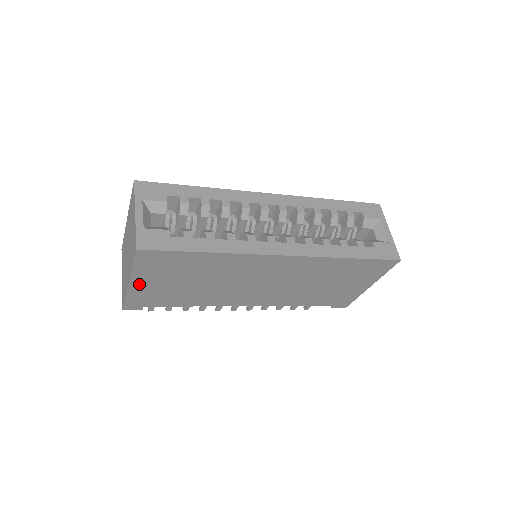
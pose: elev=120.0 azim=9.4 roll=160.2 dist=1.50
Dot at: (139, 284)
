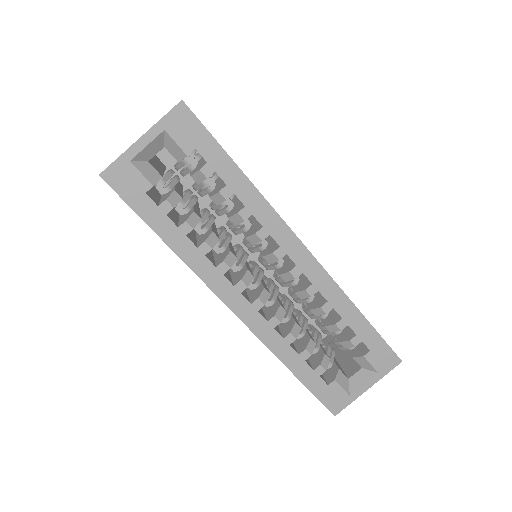
Dot at: occluded
